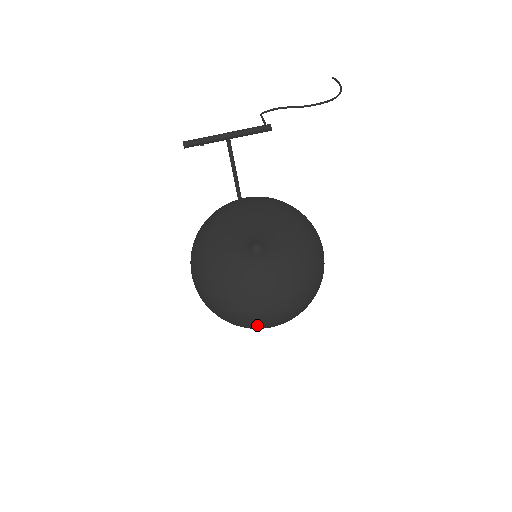
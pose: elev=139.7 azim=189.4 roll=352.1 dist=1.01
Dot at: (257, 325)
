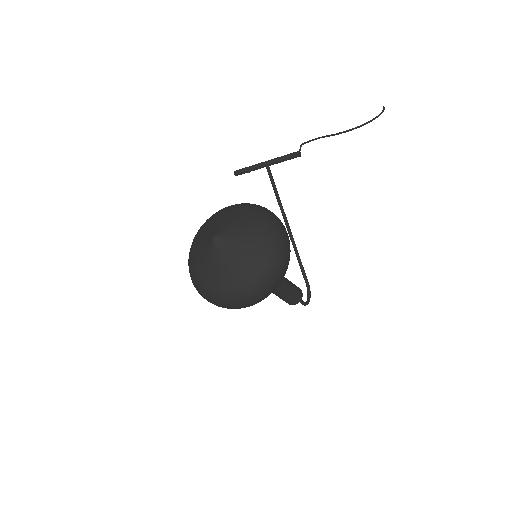
Dot at: (220, 302)
